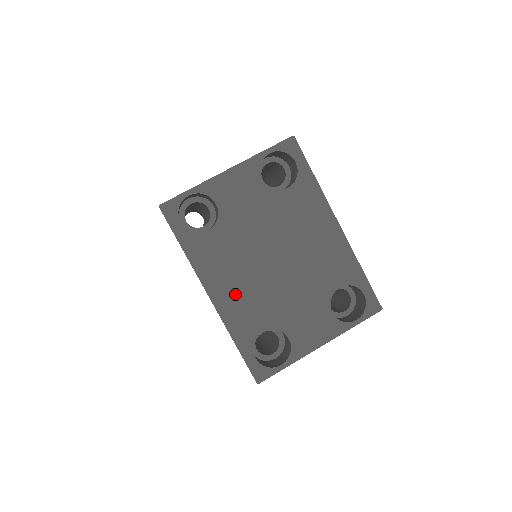
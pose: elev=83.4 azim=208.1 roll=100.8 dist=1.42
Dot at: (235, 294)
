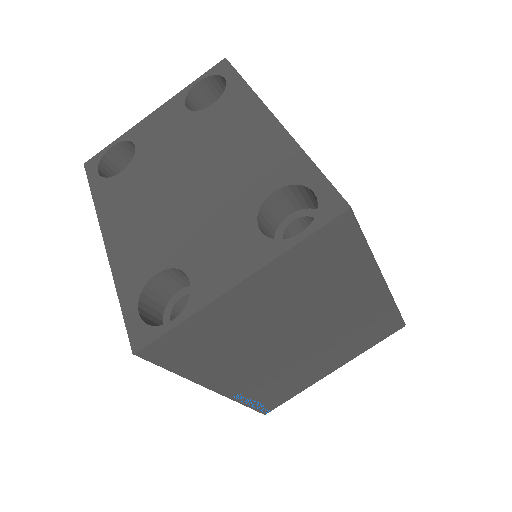
Dot at: (132, 231)
